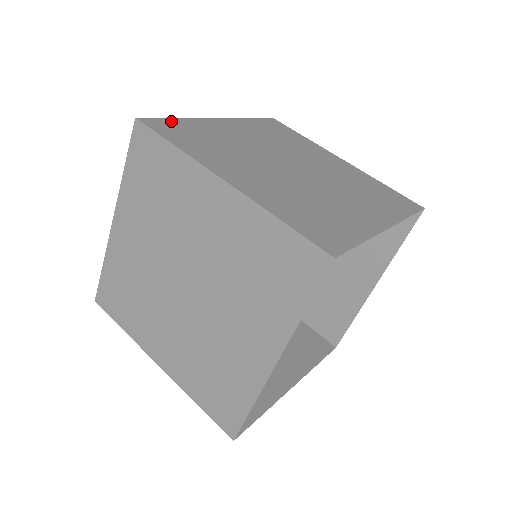
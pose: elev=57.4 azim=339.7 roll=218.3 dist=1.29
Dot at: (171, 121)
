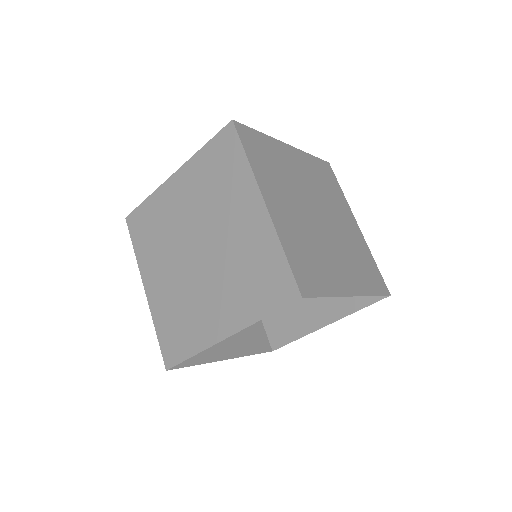
Dot at: (255, 133)
